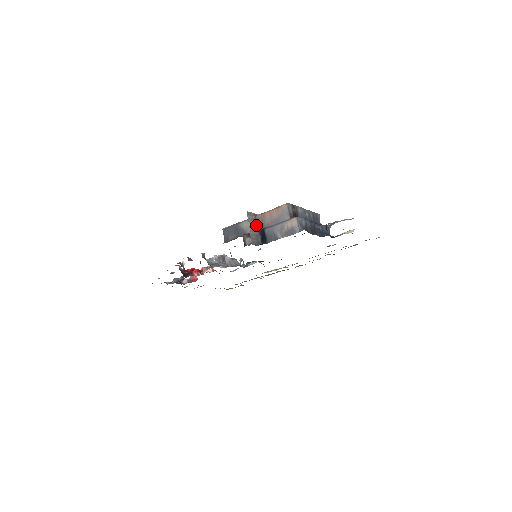
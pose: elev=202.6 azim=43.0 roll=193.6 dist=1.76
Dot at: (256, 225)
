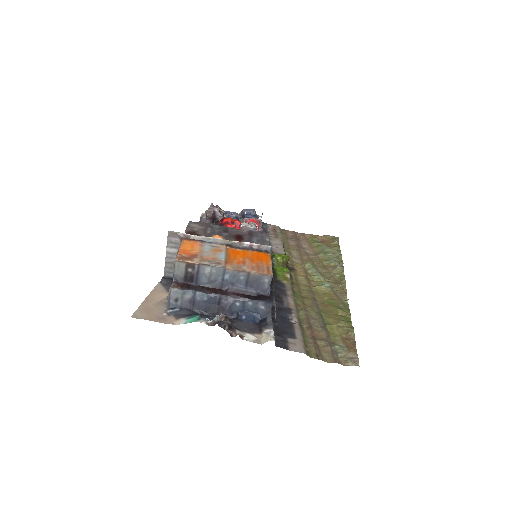
Dot at: occluded
